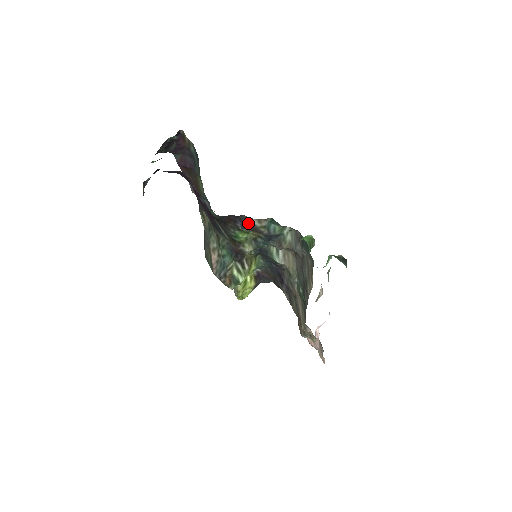
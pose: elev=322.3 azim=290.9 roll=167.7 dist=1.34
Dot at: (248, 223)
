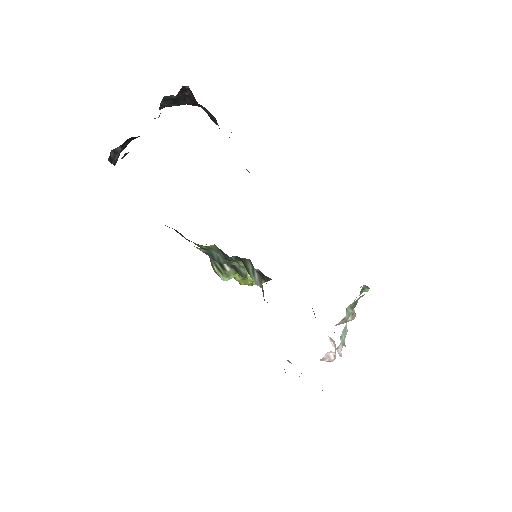
Dot at: occluded
